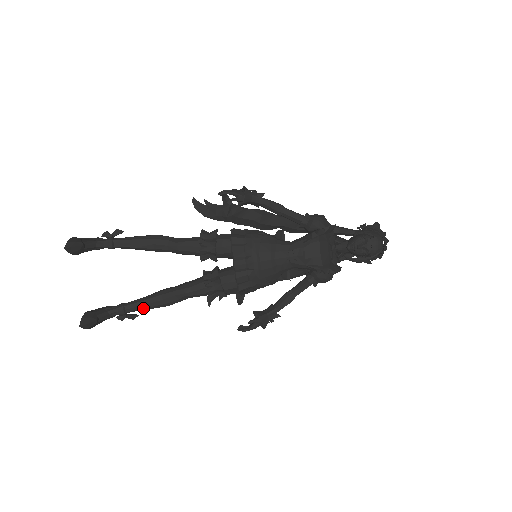
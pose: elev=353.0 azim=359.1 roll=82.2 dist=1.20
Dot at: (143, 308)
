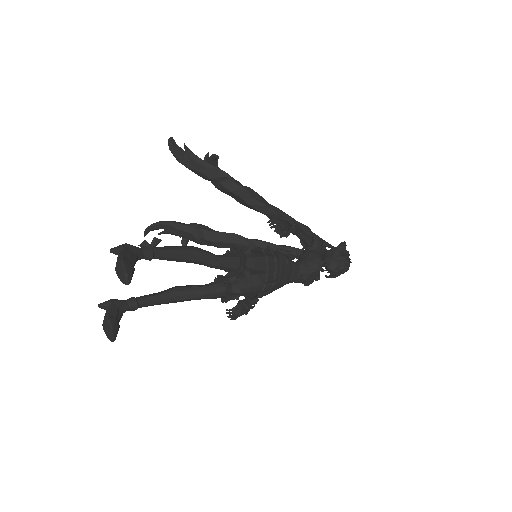
Dot at: occluded
